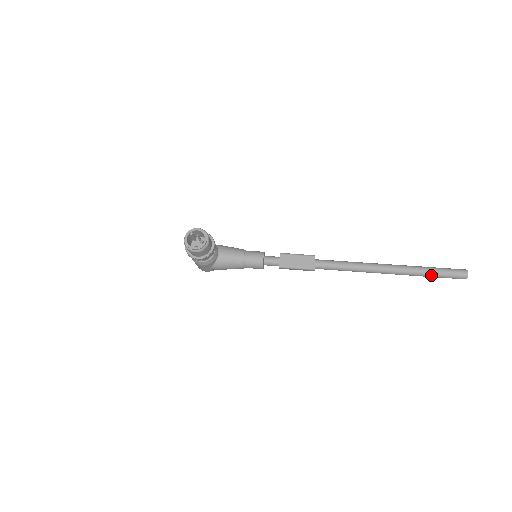
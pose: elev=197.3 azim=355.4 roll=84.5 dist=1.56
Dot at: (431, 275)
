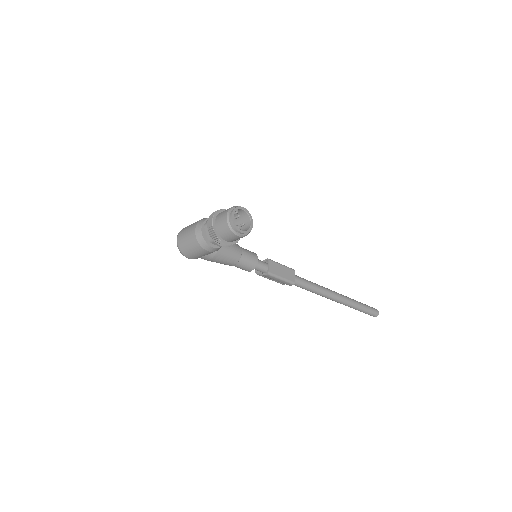
Dot at: (360, 309)
